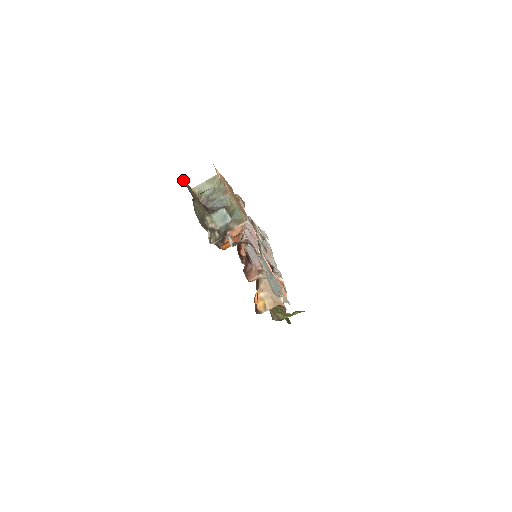
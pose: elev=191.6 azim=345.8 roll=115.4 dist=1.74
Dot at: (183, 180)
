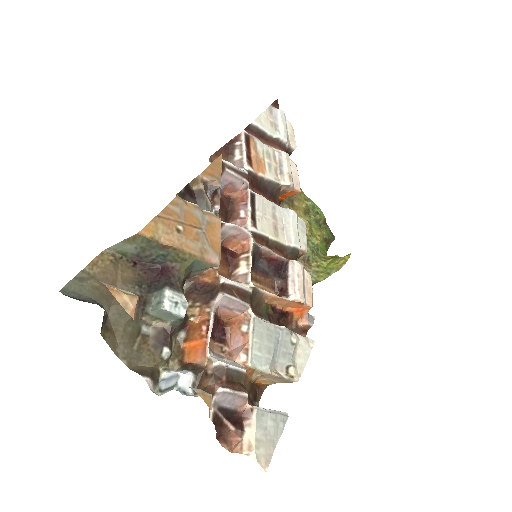
Dot at: (73, 282)
